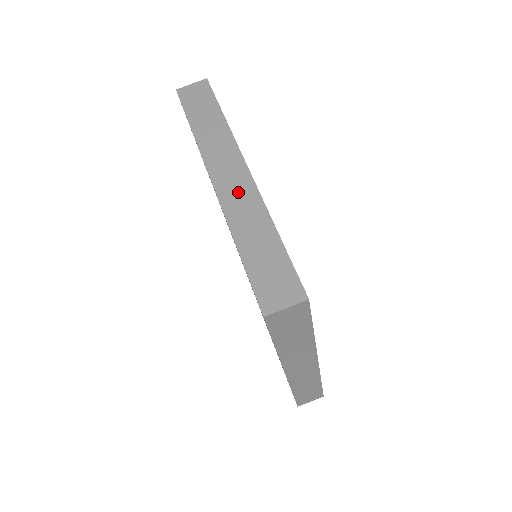
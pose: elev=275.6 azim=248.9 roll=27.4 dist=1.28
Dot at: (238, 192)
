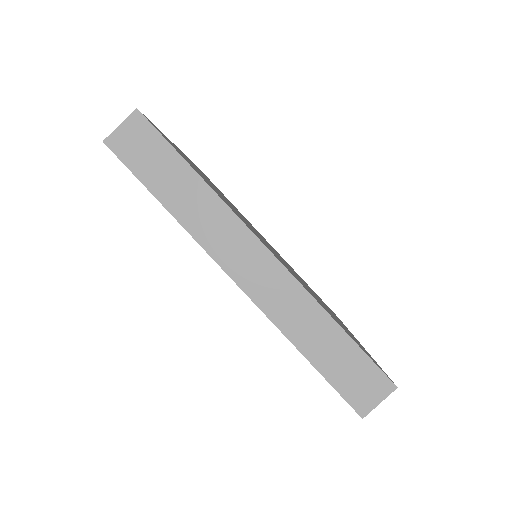
Dot at: (273, 287)
